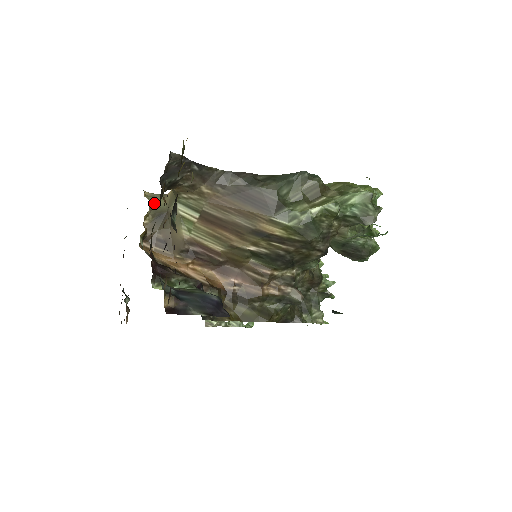
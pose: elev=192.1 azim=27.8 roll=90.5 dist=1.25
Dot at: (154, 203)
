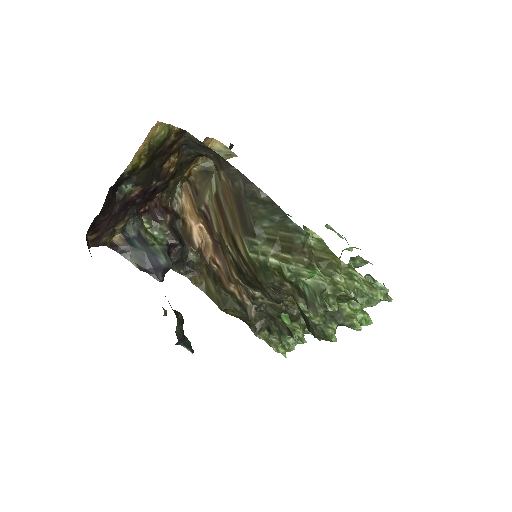
Dot at: occluded
